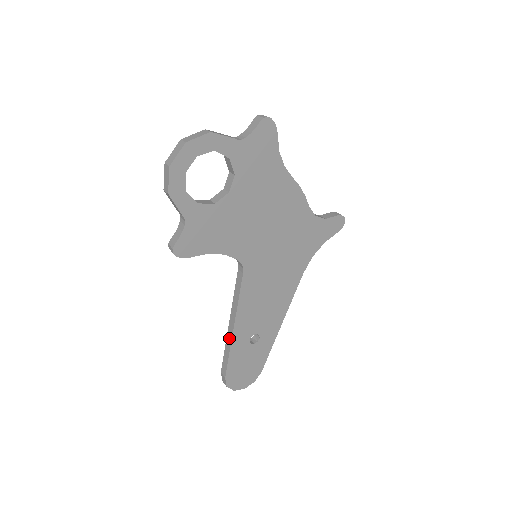
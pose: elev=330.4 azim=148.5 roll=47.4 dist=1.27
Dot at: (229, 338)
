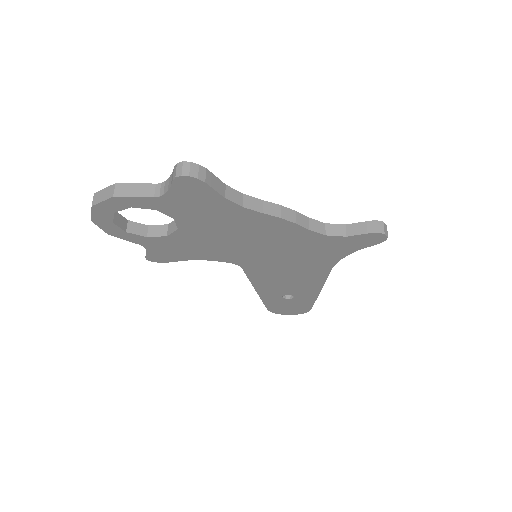
Dot at: occluded
